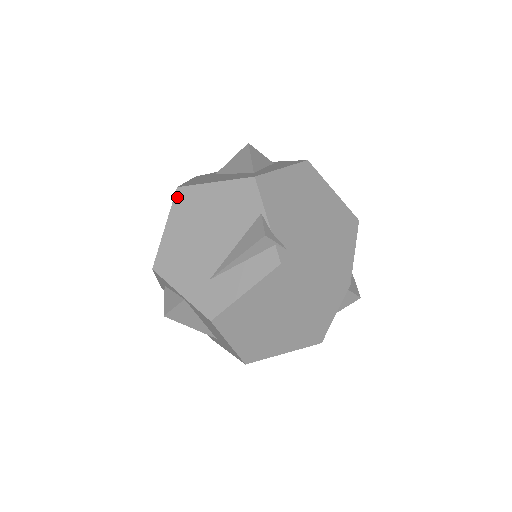
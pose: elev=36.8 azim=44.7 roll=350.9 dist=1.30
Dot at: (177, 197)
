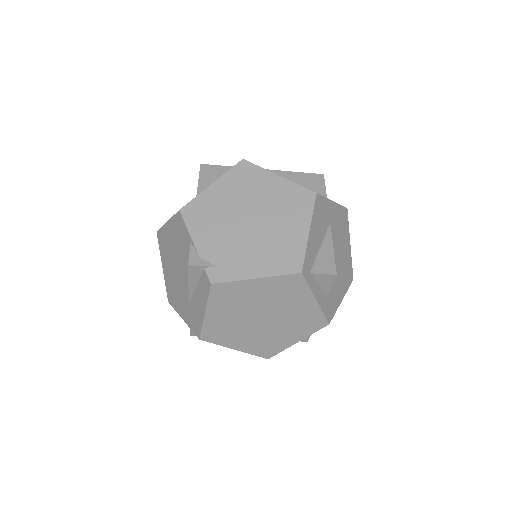
Dot at: (159, 240)
